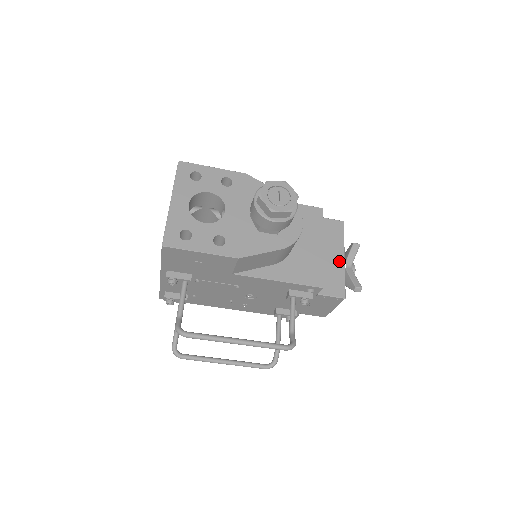
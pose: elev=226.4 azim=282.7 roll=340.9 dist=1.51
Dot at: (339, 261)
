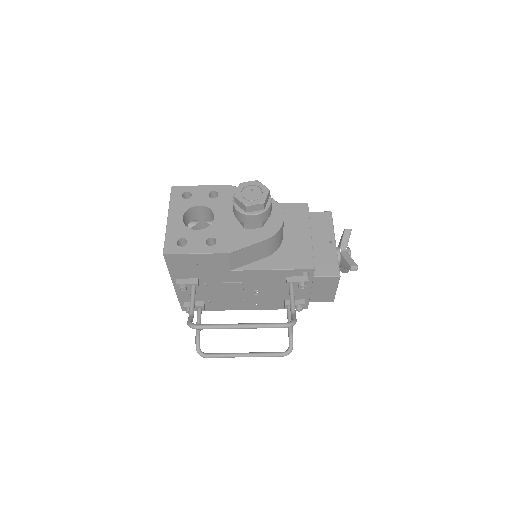
Dot at: (330, 246)
